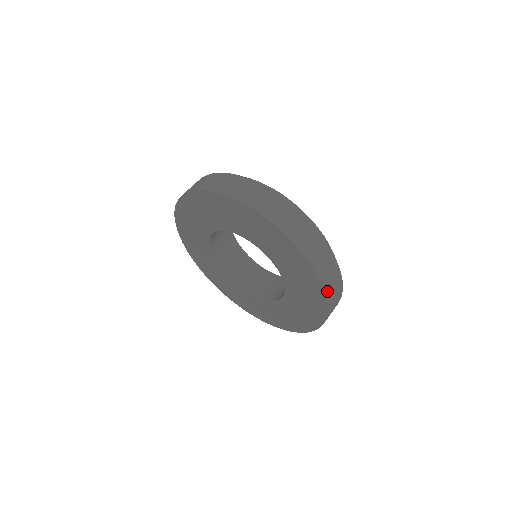
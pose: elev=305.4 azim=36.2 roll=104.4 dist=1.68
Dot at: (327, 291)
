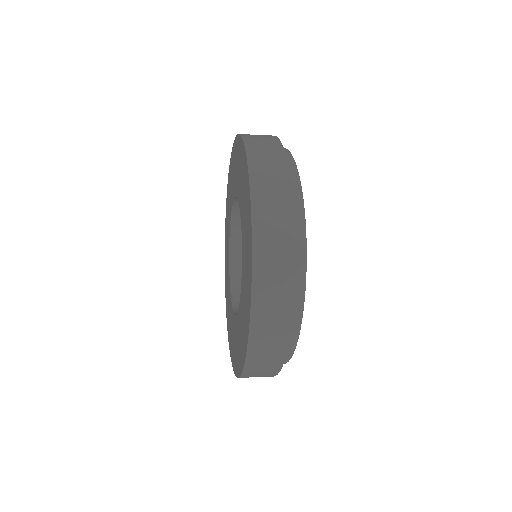
Dot at: (249, 146)
